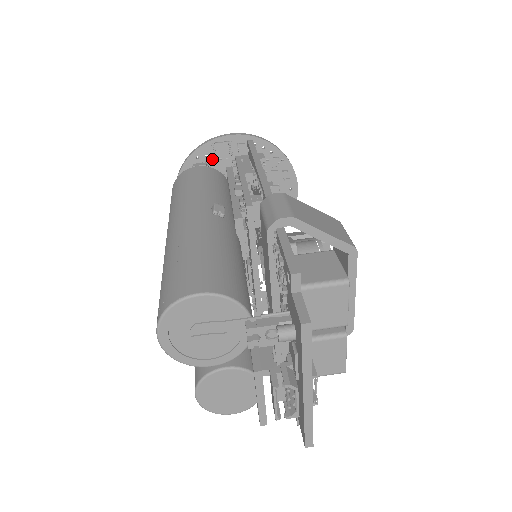
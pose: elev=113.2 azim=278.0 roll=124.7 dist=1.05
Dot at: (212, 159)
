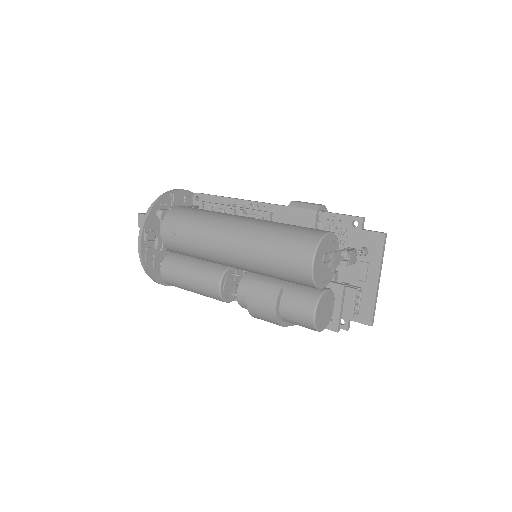
Dot at: (169, 207)
